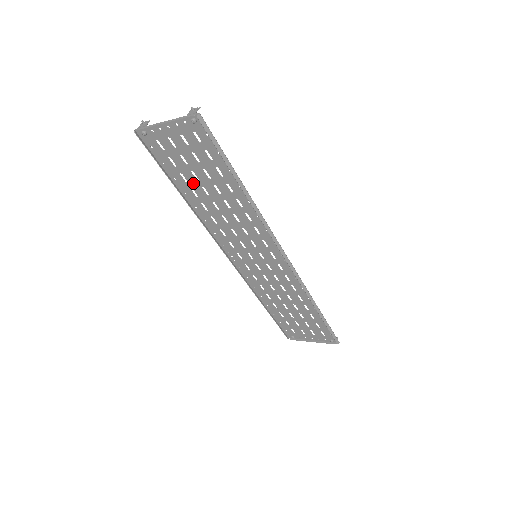
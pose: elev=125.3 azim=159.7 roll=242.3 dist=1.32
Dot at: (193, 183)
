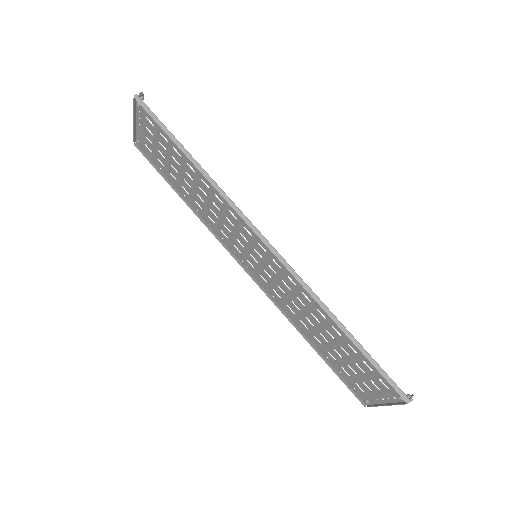
Dot at: (179, 179)
